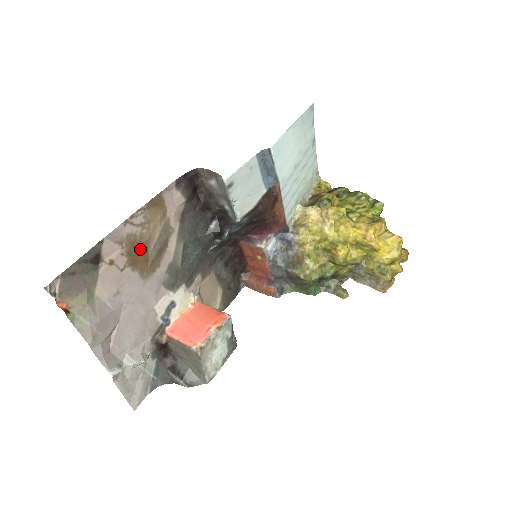
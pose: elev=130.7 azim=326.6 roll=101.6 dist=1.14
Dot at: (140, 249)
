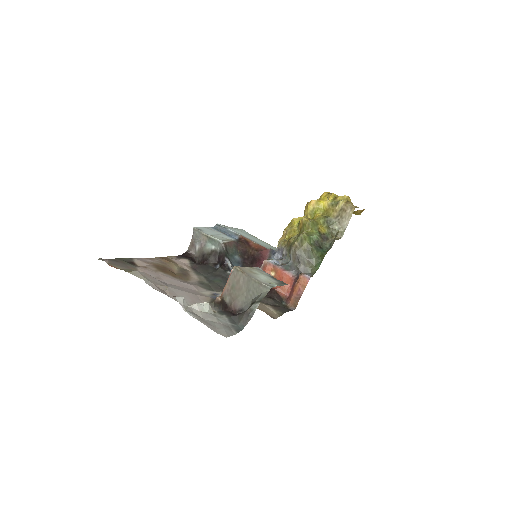
Dot at: (165, 269)
